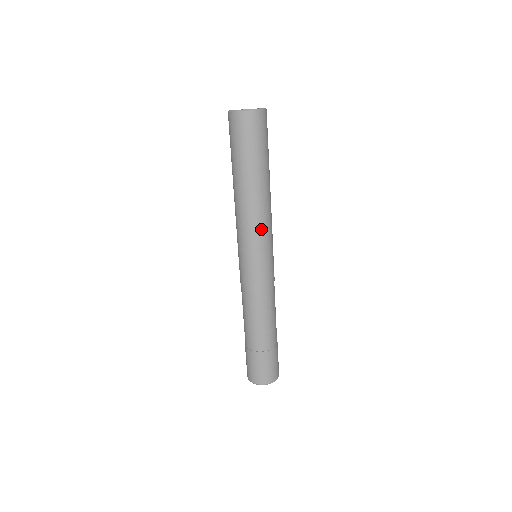
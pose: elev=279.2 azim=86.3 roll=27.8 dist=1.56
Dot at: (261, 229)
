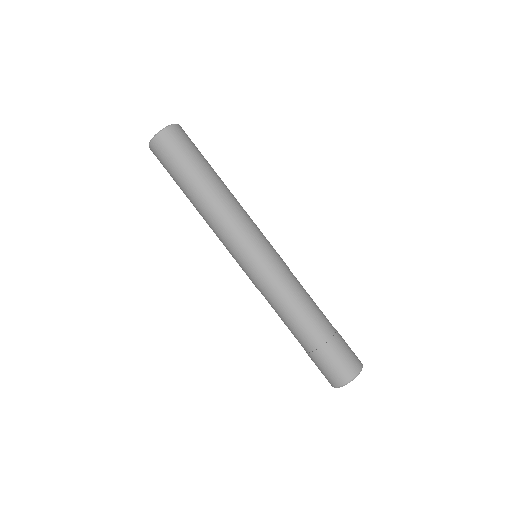
Dot at: (243, 221)
